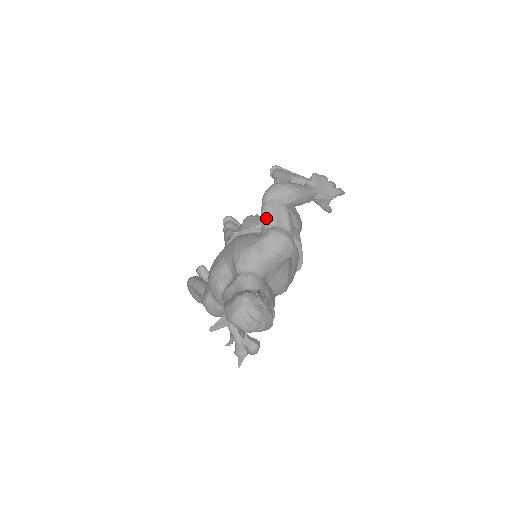
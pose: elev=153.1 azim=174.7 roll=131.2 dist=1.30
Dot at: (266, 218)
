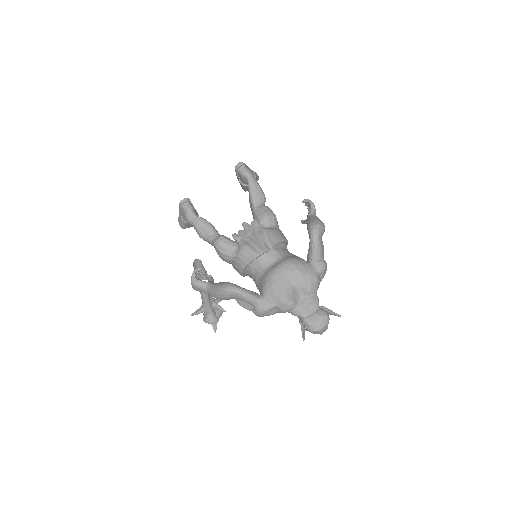
Dot at: (319, 253)
